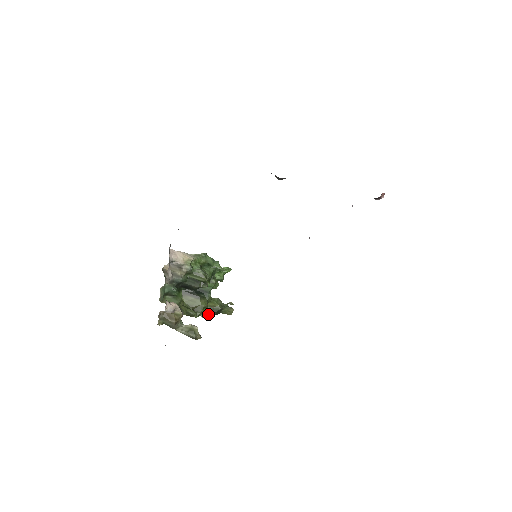
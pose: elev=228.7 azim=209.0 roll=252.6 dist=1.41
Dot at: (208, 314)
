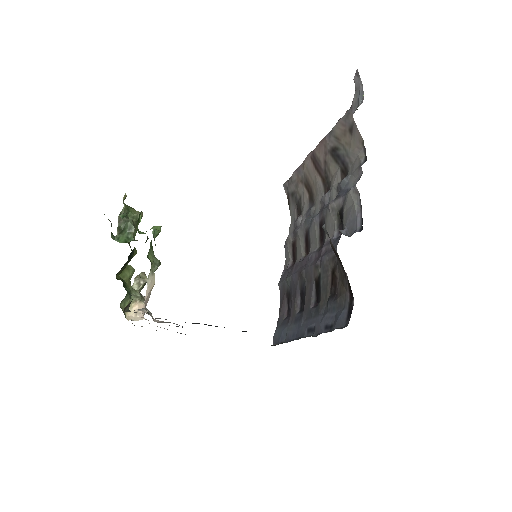
Dot at: (130, 246)
